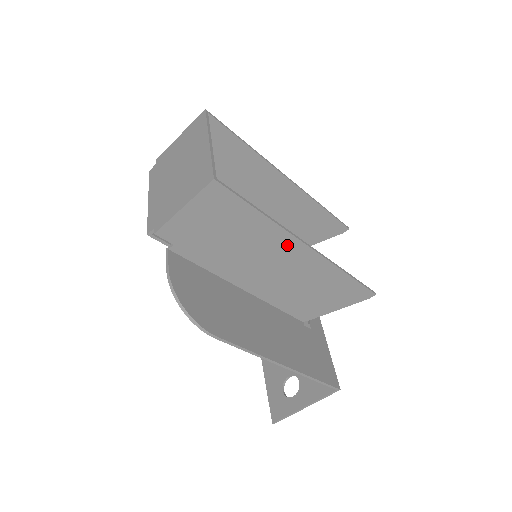
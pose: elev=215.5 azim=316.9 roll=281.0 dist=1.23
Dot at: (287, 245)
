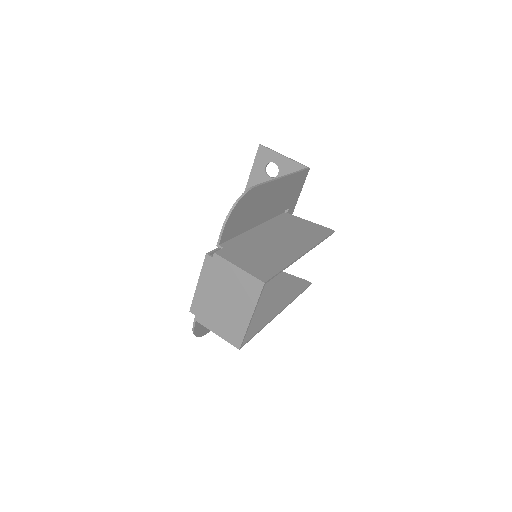
Dot at: (269, 313)
